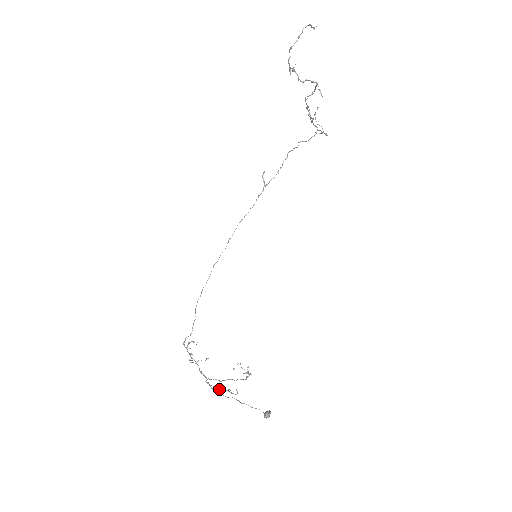
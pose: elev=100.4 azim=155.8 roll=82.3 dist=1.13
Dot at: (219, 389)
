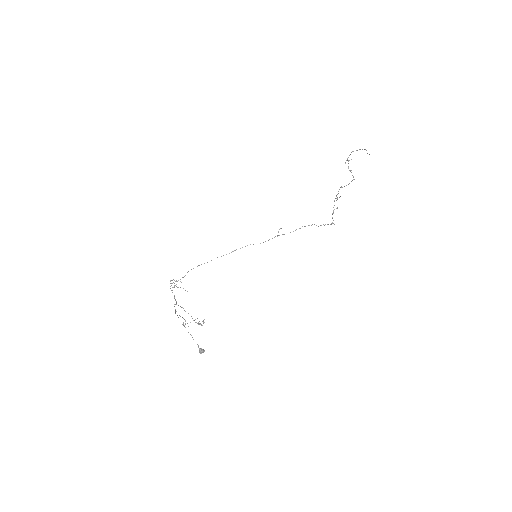
Dot at: occluded
